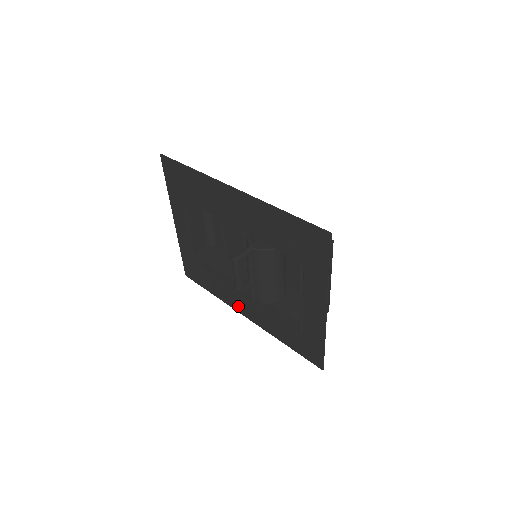
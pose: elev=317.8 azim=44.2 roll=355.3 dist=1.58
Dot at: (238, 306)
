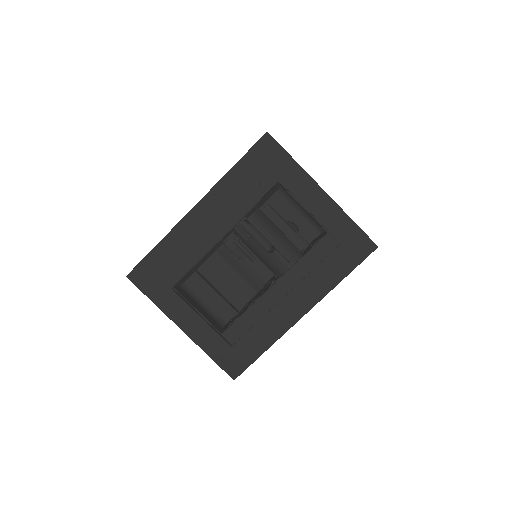
Dot at: (290, 316)
